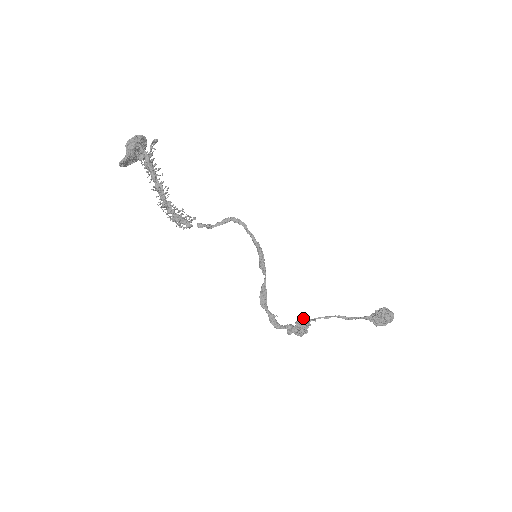
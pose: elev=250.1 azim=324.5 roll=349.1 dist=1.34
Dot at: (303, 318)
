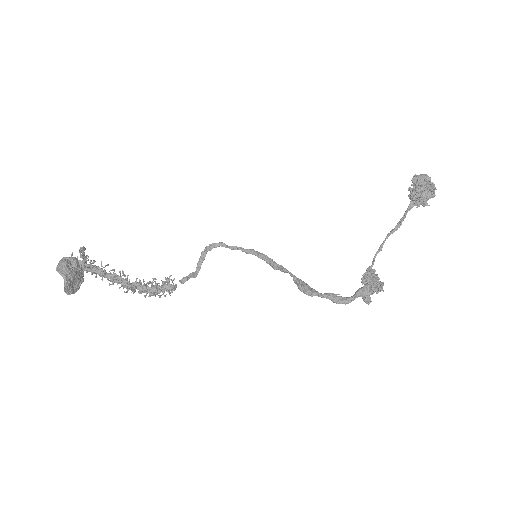
Dot at: occluded
